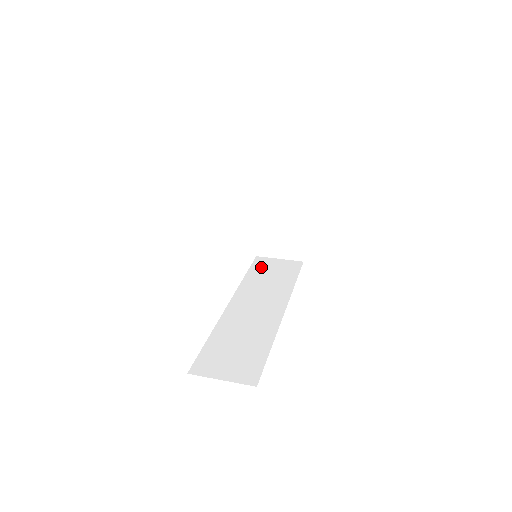
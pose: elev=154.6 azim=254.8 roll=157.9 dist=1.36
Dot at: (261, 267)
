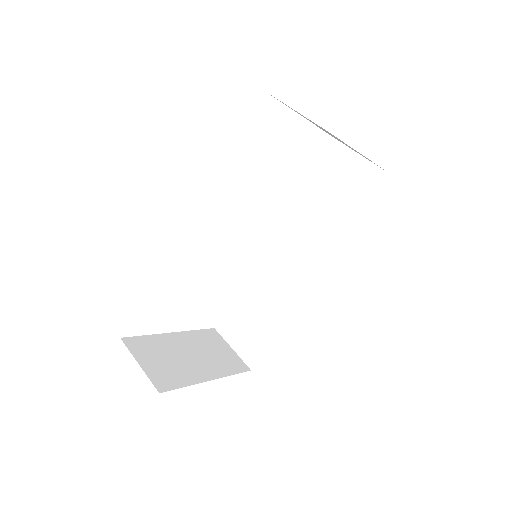
Dot at: (331, 174)
